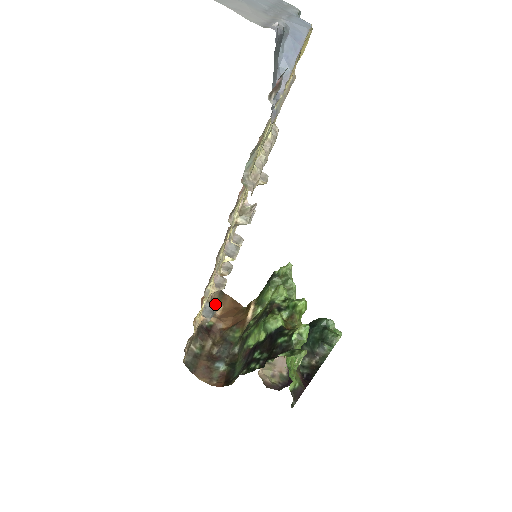
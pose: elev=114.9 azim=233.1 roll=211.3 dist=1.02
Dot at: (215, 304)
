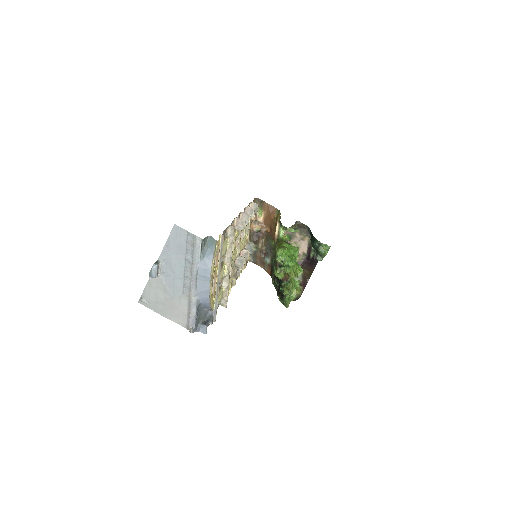
Dot at: (259, 212)
